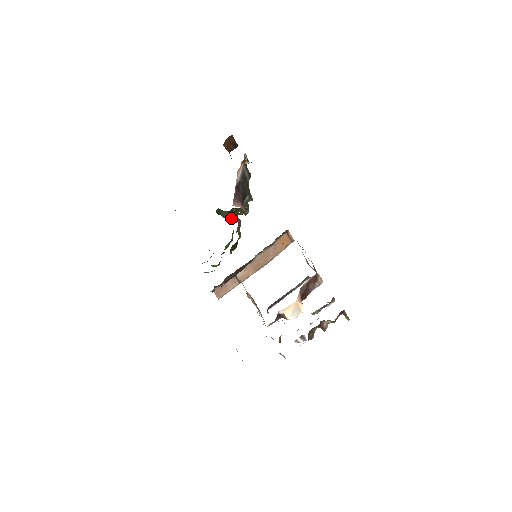
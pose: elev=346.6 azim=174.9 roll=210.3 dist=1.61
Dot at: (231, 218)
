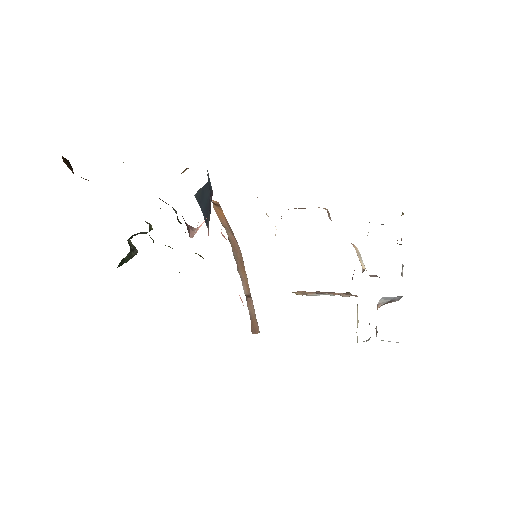
Dot at: (136, 253)
